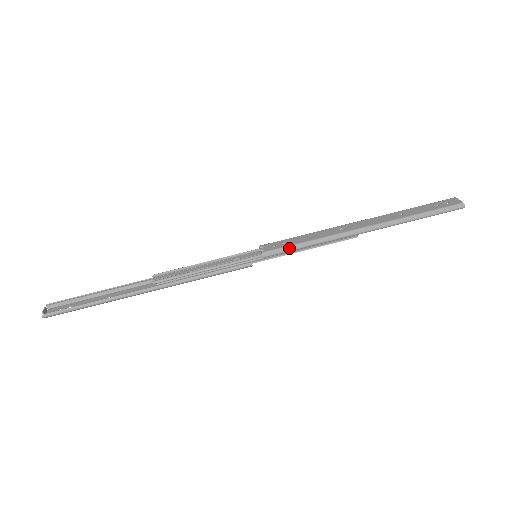
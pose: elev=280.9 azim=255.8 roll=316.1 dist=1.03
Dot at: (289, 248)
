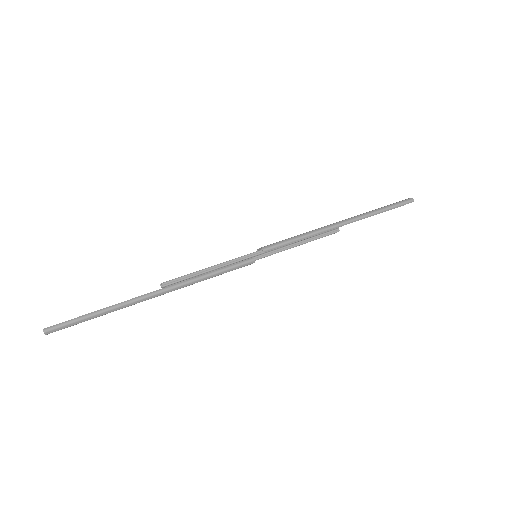
Dot at: (284, 241)
